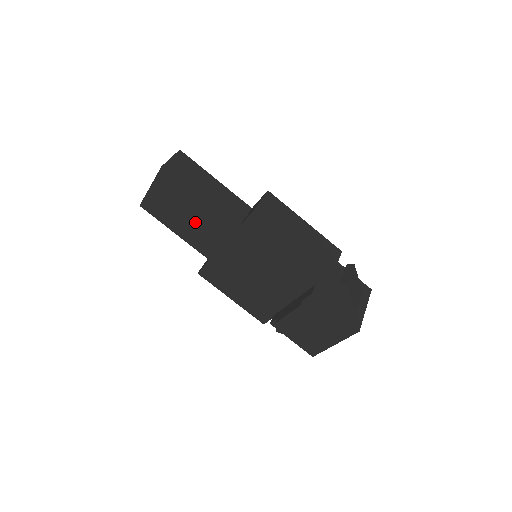
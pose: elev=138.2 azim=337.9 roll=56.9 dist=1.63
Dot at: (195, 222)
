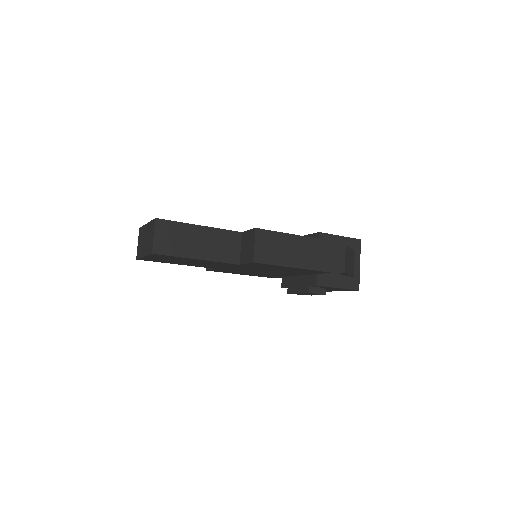
Dot at: (196, 263)
